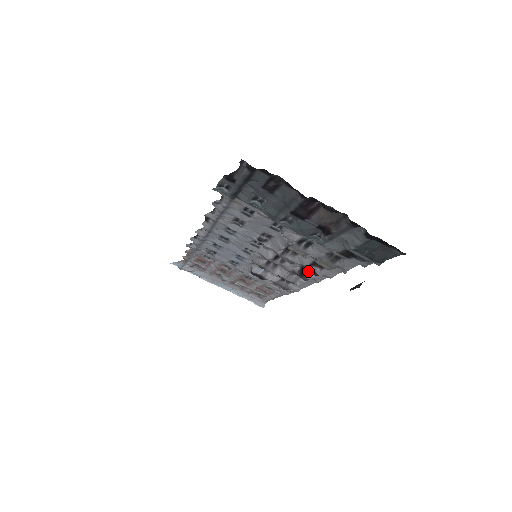
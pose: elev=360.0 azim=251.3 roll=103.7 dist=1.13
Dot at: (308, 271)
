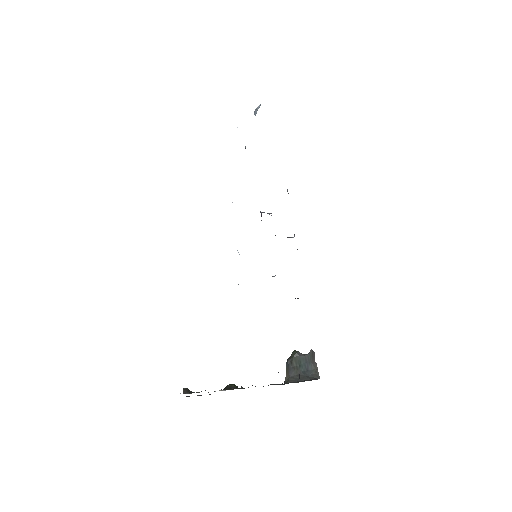
Dot at: occluded
